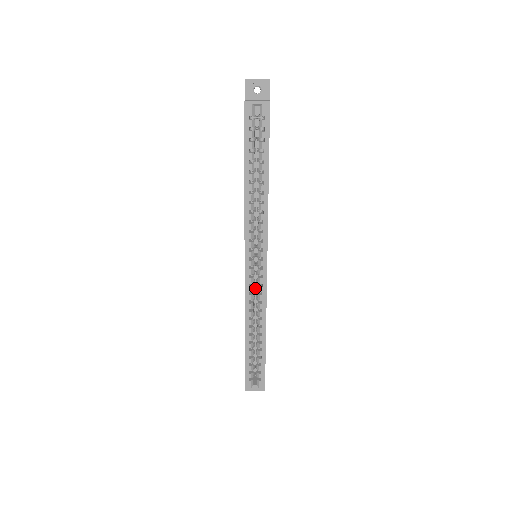
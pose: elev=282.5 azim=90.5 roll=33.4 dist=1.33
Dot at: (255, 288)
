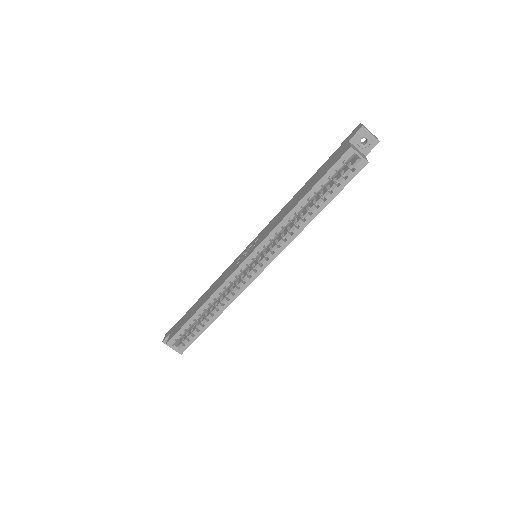
Dot at: occluded
